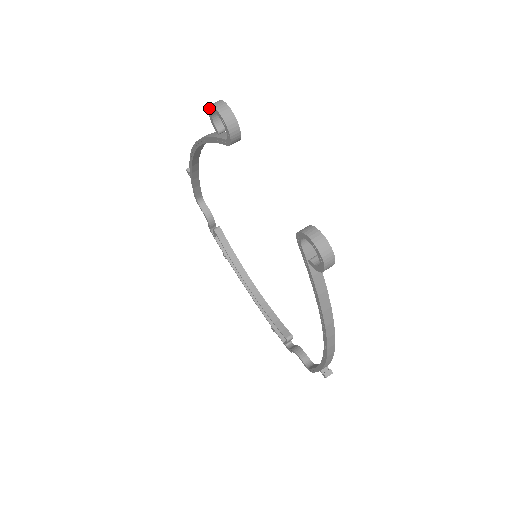
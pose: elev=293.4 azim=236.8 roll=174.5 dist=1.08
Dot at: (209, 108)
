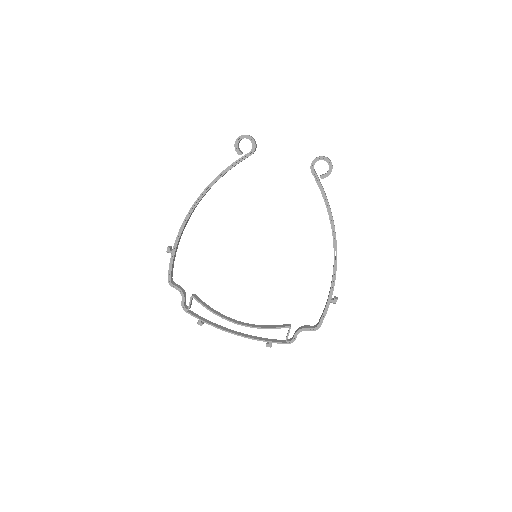
Dot at: (237, 140)
